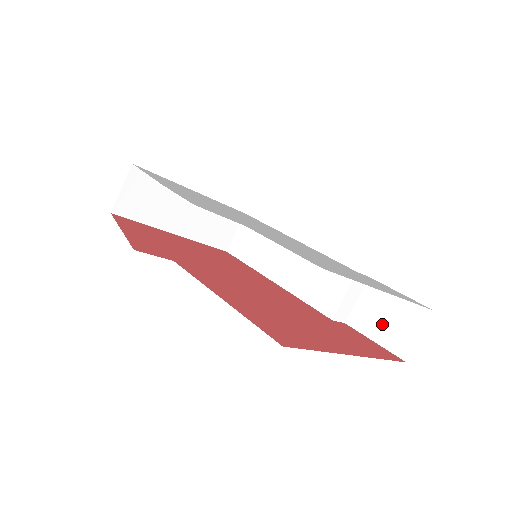
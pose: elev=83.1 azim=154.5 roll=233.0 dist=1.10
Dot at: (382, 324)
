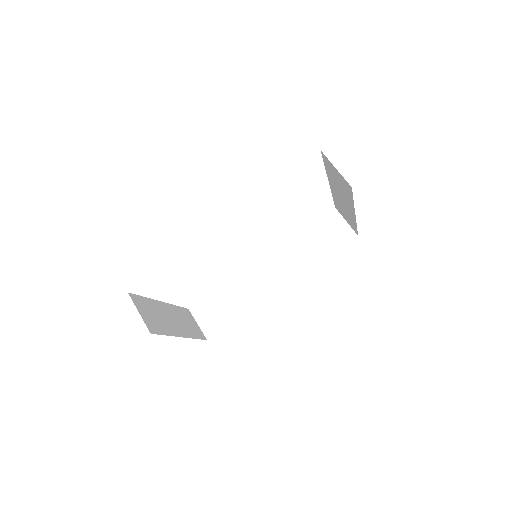
Dot at: (328, 241)
